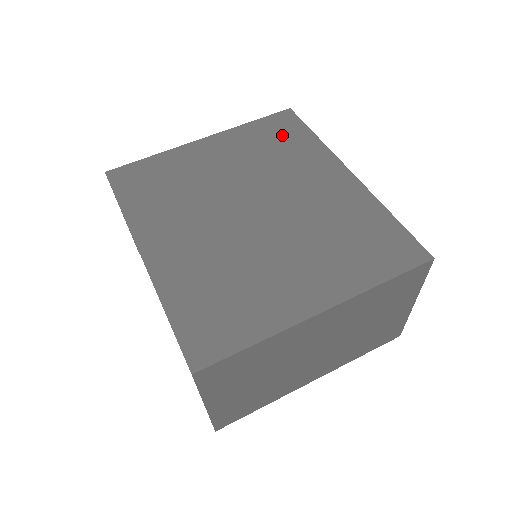
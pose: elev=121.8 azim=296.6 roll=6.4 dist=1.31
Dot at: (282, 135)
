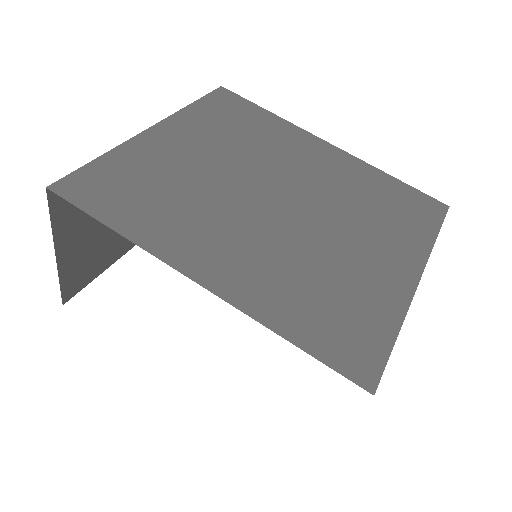
Dot at: (238, 114)
